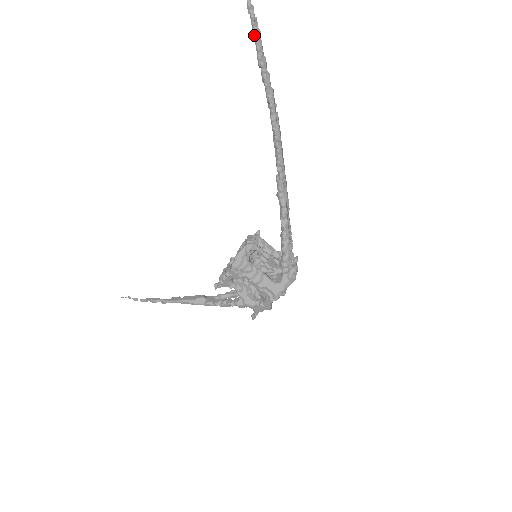
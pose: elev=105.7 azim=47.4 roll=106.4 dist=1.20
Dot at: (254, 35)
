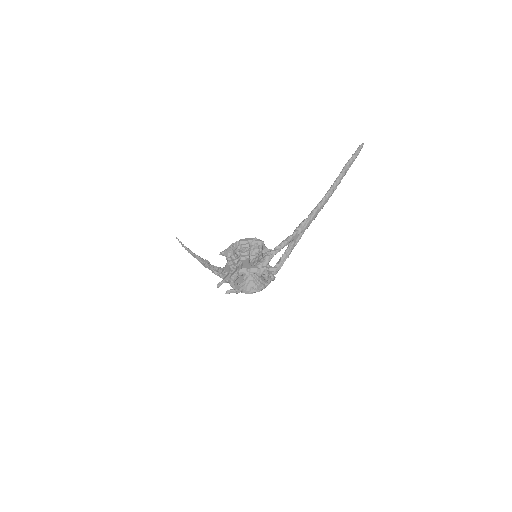
Dot at: (352, 155)
